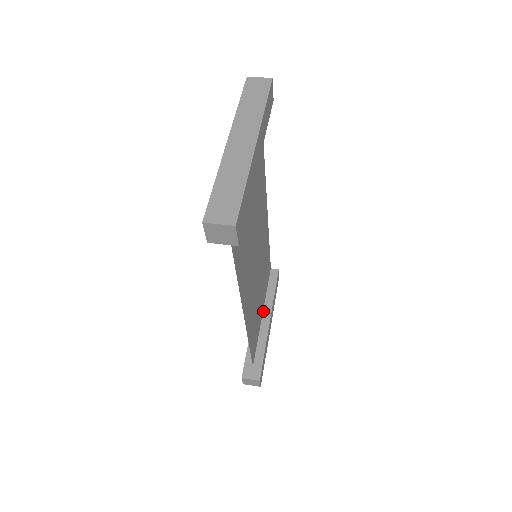
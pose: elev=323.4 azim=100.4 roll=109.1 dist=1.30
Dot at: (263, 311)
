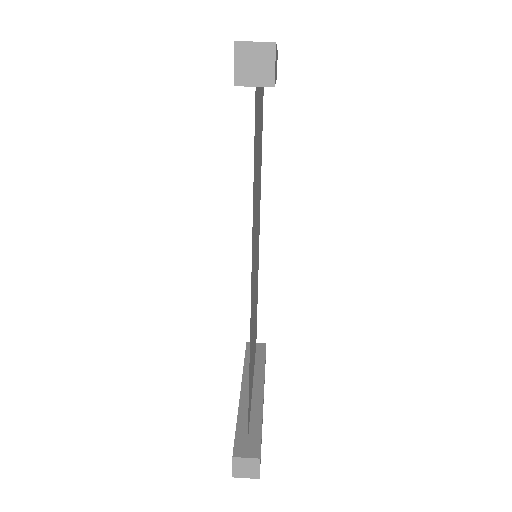
Dot at: (253, 381)
